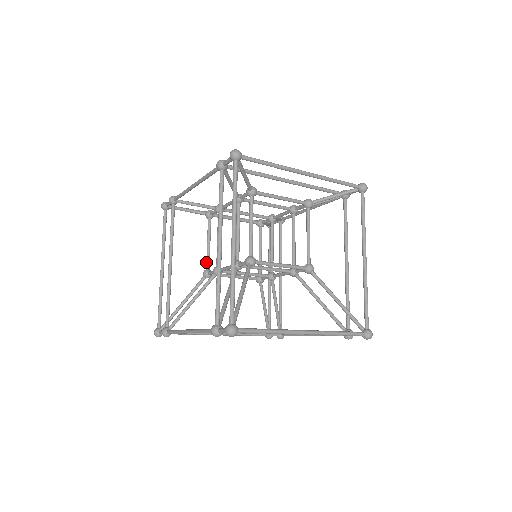
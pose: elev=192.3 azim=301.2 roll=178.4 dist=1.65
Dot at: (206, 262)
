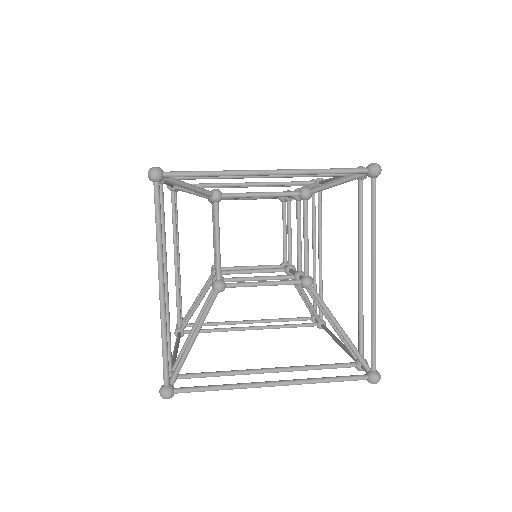
Dot at: occluded
